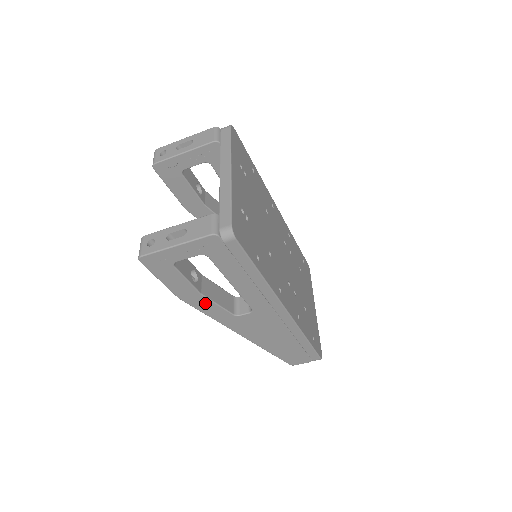
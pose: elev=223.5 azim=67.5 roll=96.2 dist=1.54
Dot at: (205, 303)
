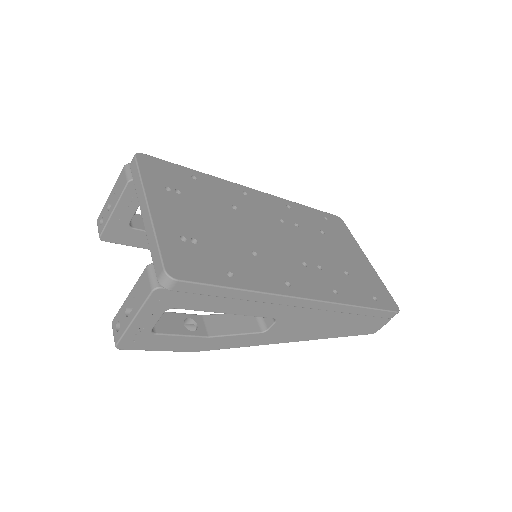
Dot at: (222, 341)
